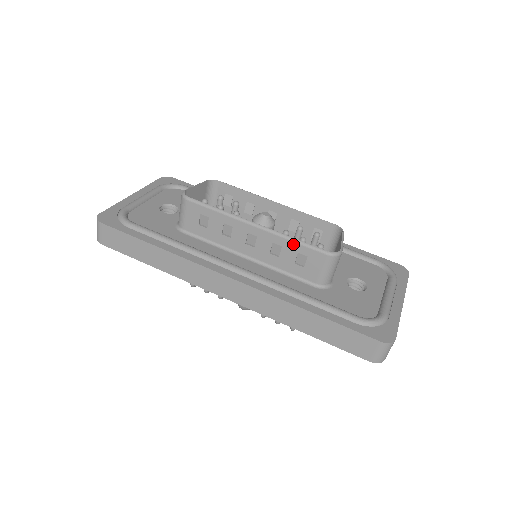
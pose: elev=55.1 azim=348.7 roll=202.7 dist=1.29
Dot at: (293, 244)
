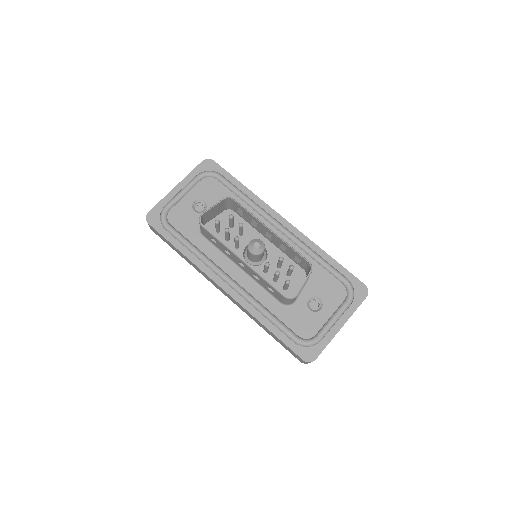
Dot at: (265, 281)
